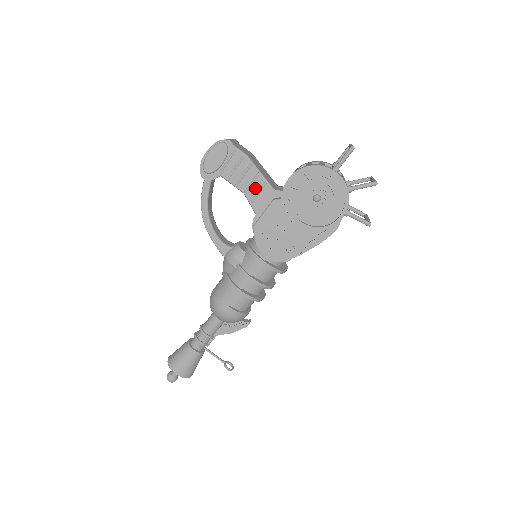
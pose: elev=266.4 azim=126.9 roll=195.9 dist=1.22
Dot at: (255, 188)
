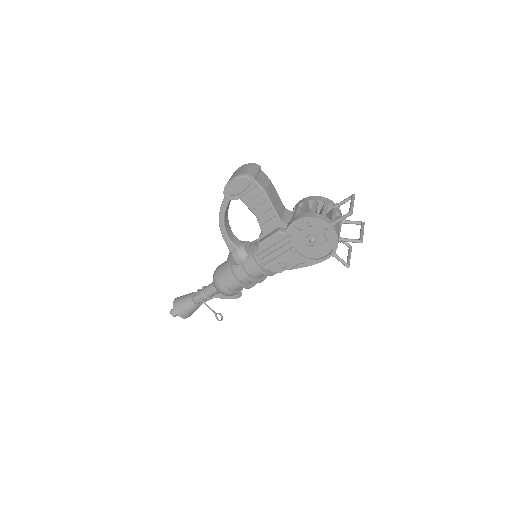
Dot at: (266, 216)
